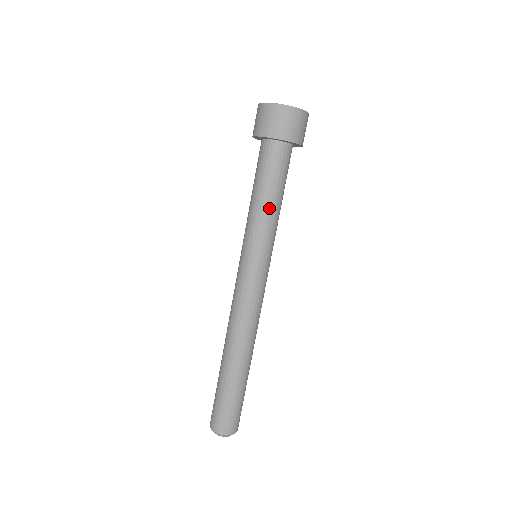
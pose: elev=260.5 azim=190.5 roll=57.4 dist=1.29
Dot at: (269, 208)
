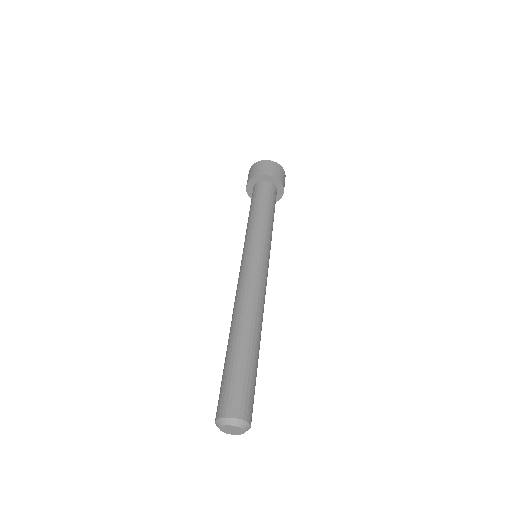
Dot at: (265, 216)
